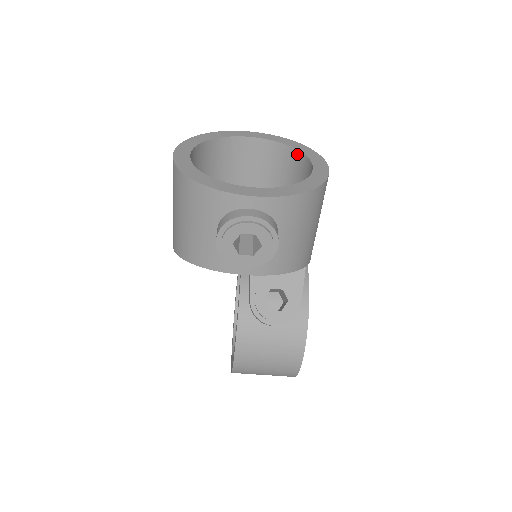
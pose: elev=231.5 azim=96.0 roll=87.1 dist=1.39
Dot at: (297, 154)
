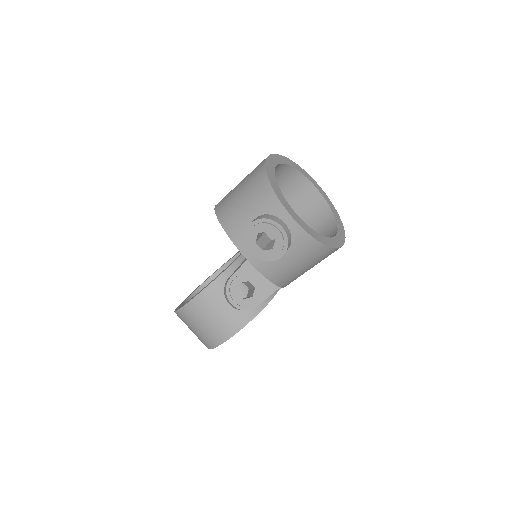
Dot at: (333, 221)
